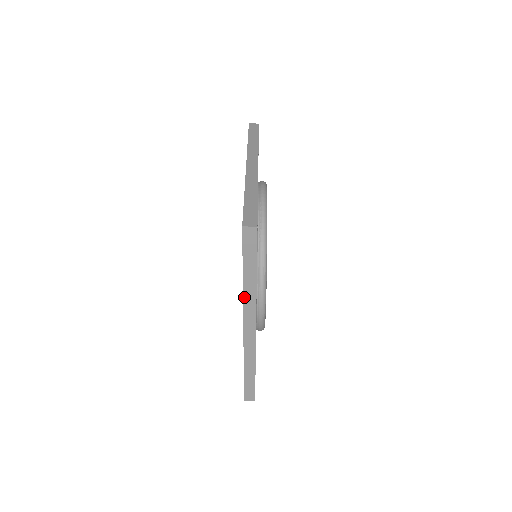
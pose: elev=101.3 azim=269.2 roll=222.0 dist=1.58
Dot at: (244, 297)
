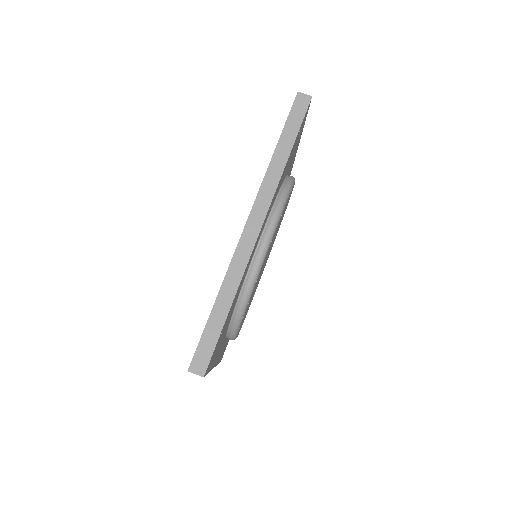
Dot at: (266, 176)
